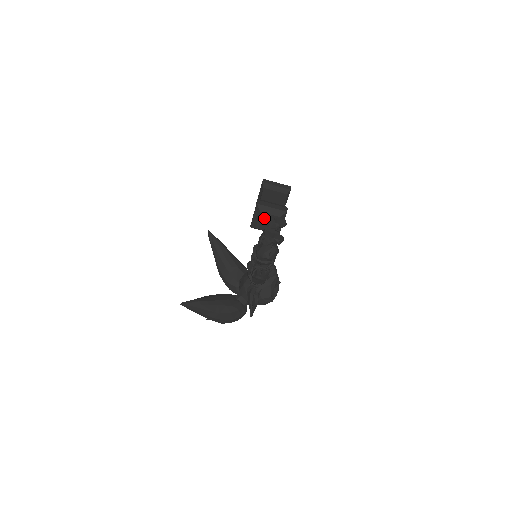
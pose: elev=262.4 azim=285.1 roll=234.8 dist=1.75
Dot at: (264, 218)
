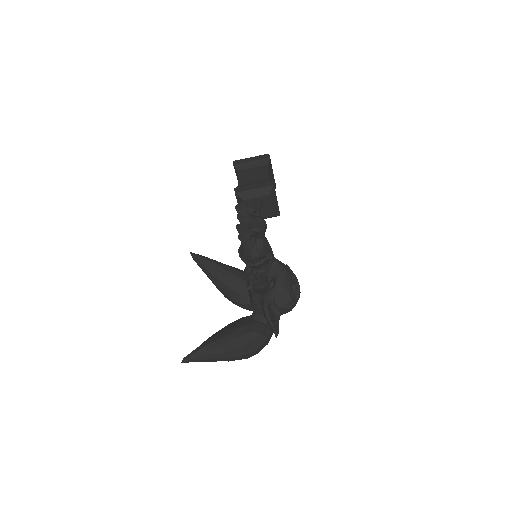
Dot at: occluded
